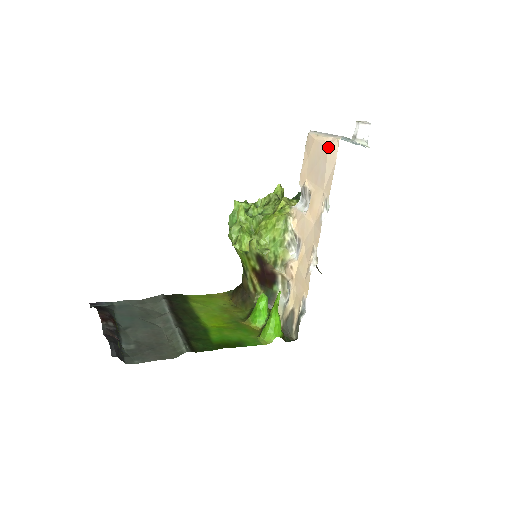
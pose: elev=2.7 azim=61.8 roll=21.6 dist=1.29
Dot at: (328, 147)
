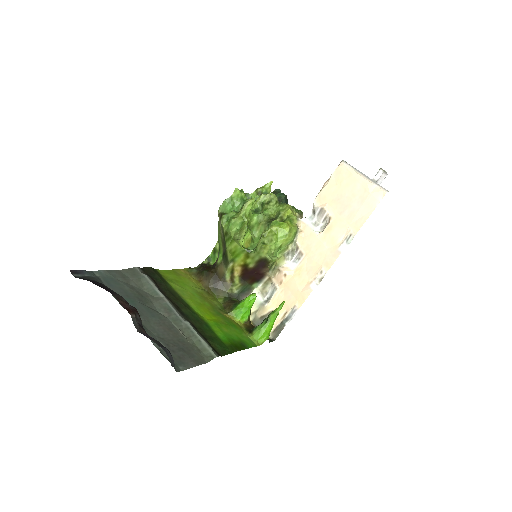
Dot at: (371, 193)
